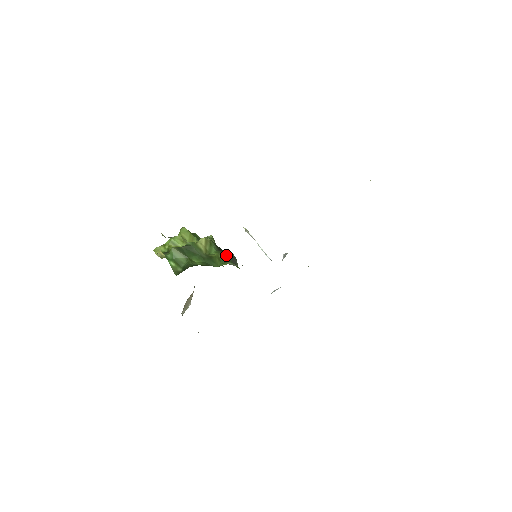
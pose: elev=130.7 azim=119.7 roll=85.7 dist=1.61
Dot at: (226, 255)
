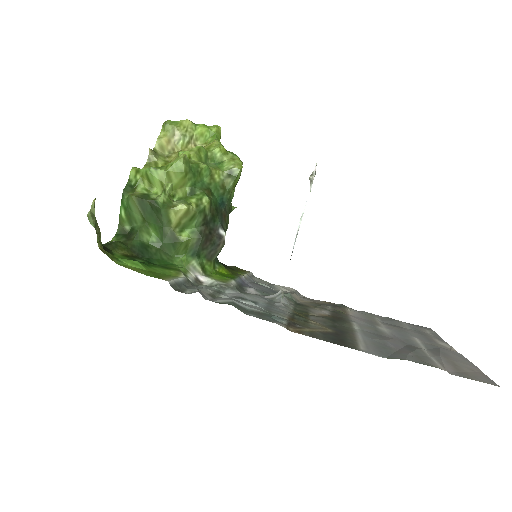
Dot at: (204, 243)
